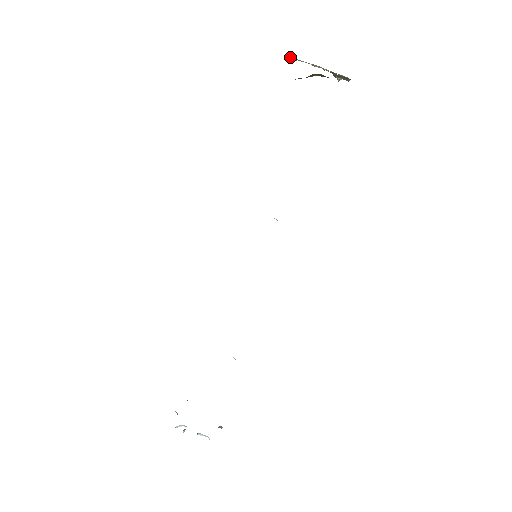
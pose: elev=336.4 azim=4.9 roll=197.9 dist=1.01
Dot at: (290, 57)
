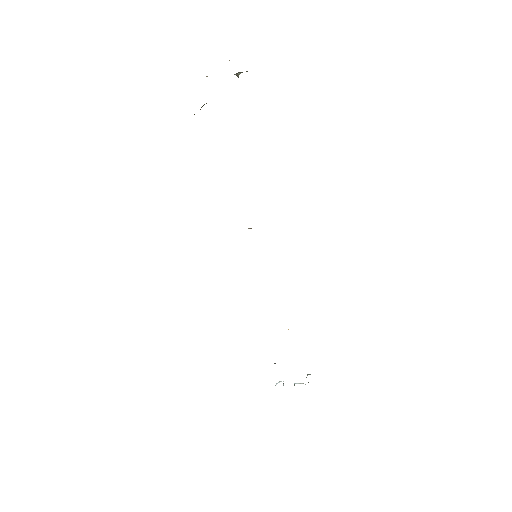
Dot at: occluded
